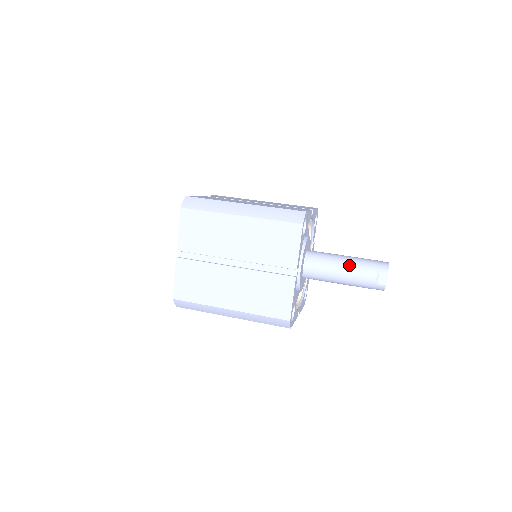
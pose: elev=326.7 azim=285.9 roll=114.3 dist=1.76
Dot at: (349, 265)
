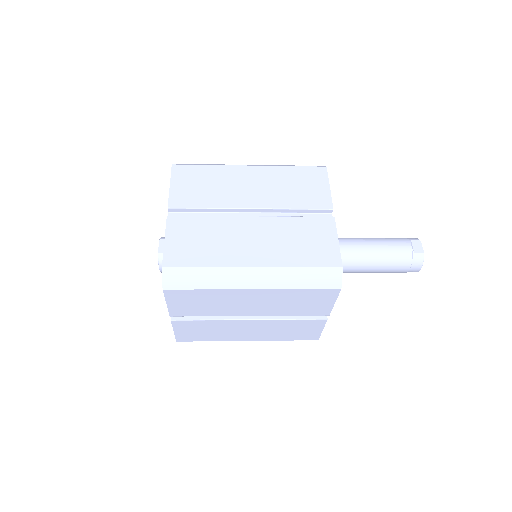
Dot at: (375, 239)
